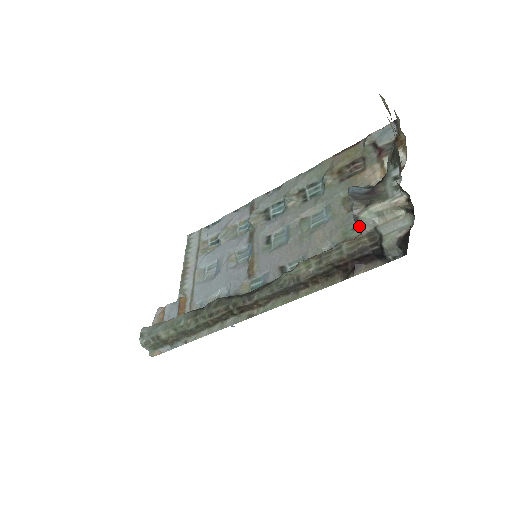
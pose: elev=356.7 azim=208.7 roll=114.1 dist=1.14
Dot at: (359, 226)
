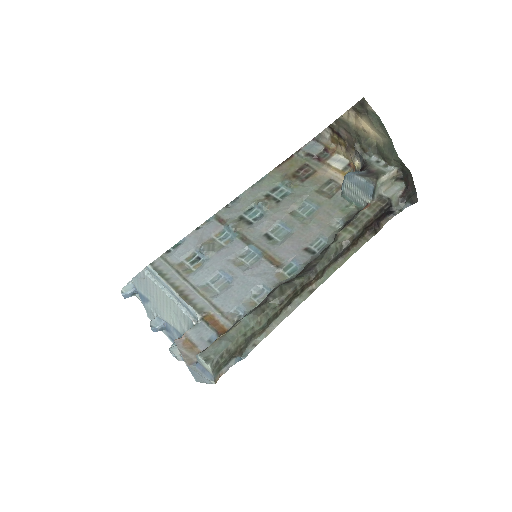
Dot at: (373, 195)
